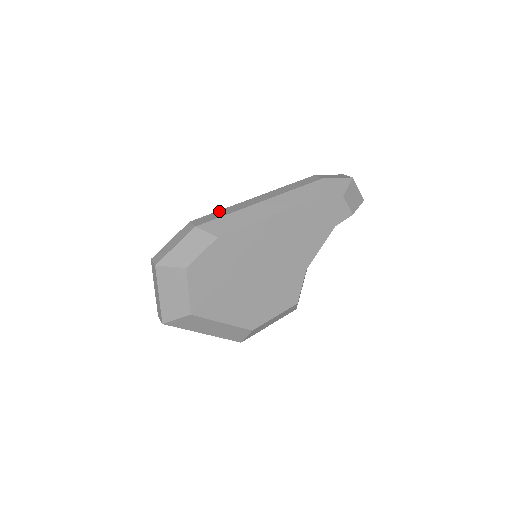
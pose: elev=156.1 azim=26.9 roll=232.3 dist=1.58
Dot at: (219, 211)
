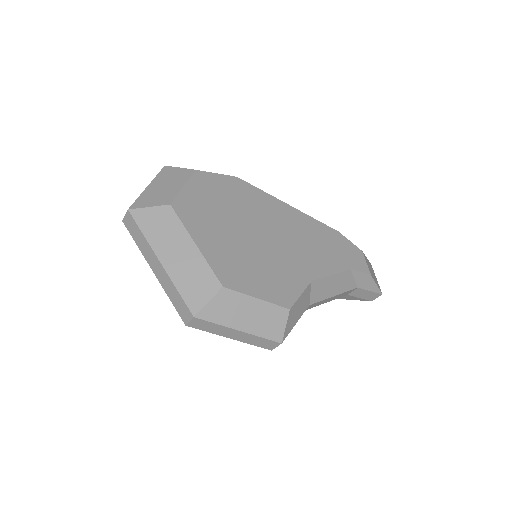
Dot at: occluded
